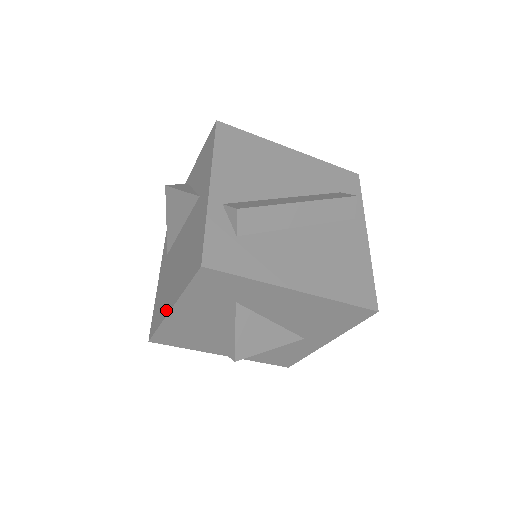
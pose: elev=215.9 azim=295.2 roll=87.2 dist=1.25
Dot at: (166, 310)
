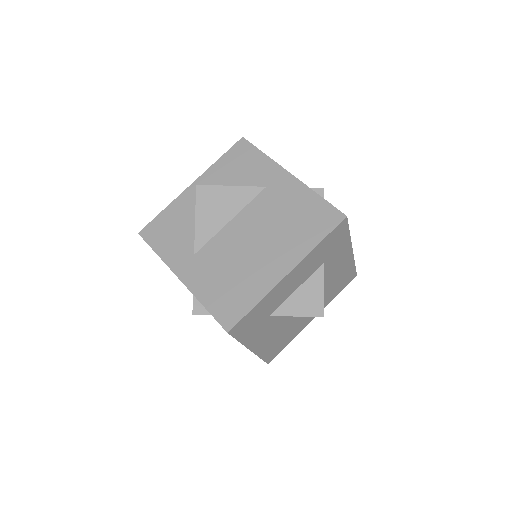
Dot at: (271, 280)
